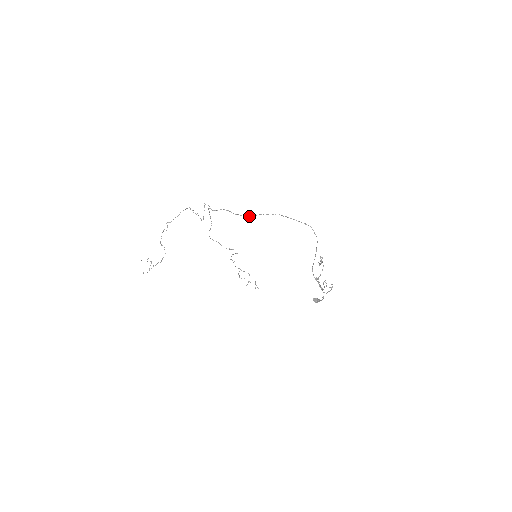
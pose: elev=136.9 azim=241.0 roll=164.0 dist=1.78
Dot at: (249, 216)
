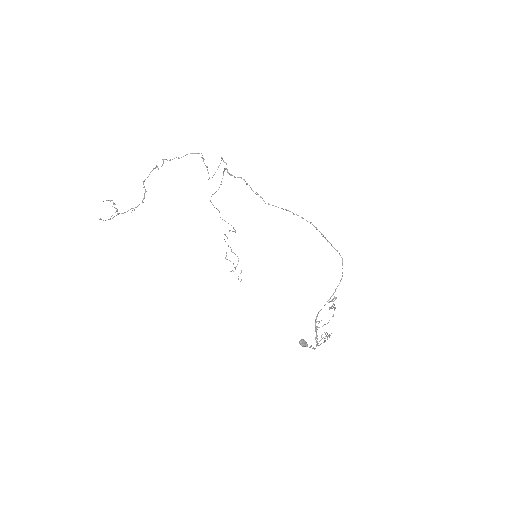
Dot at: occluded
